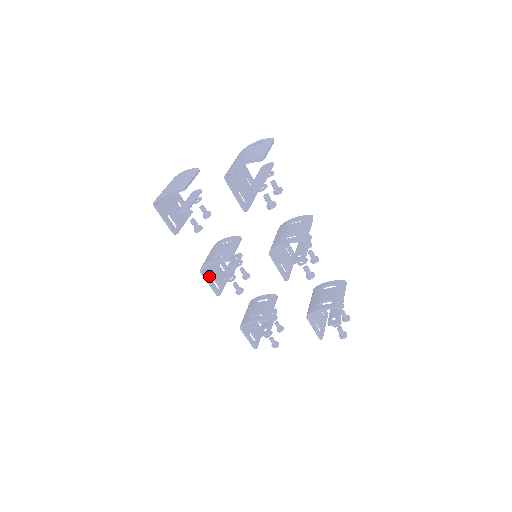
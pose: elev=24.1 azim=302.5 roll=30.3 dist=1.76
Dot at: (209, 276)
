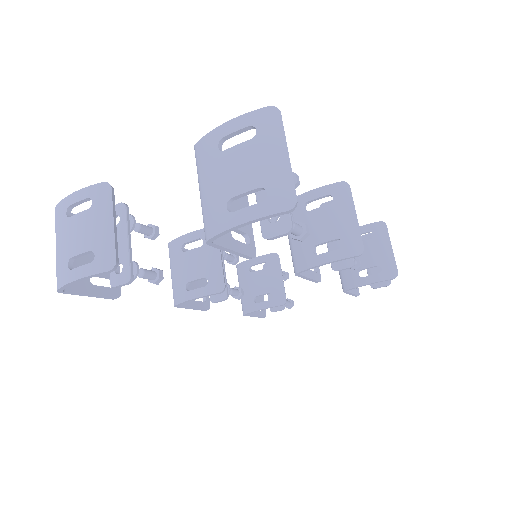
Dot at: occluded
